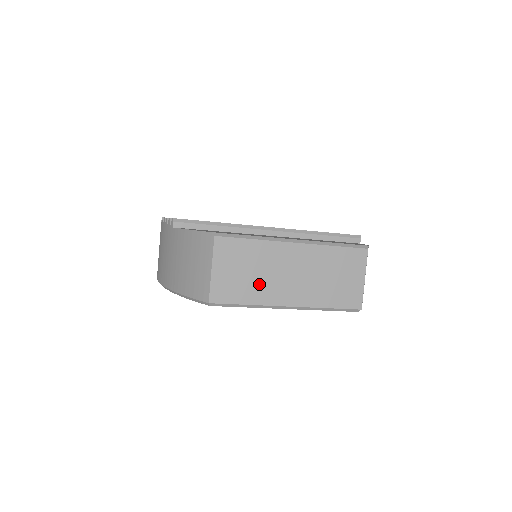
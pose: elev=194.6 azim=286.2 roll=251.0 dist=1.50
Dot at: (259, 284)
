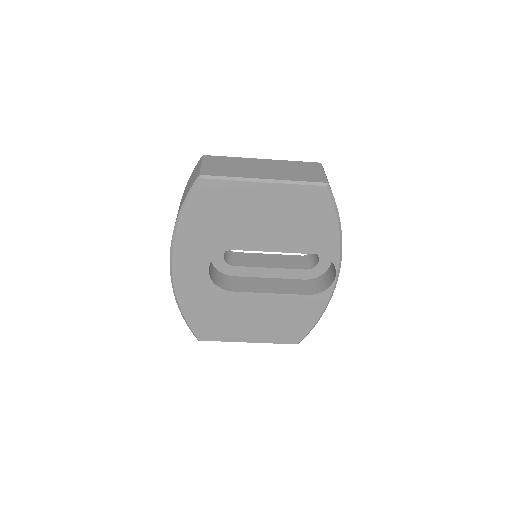
Dot at: (238, 170)
